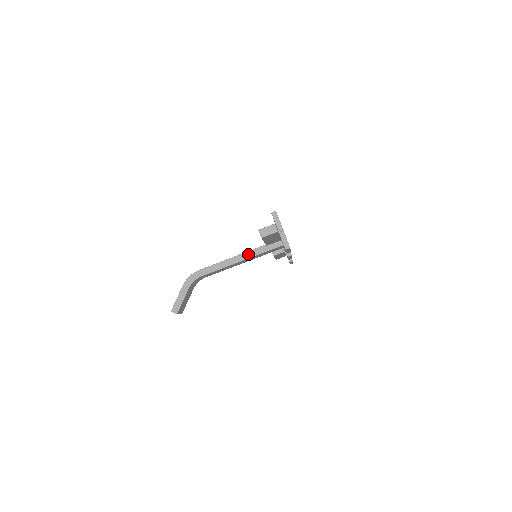
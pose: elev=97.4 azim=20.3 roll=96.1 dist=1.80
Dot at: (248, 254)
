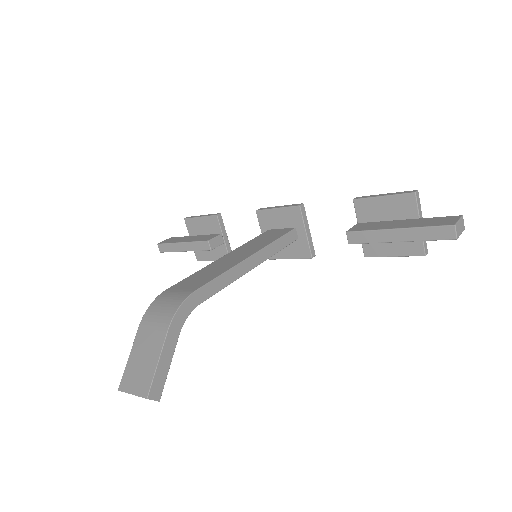
Dot at: (263, 254)
